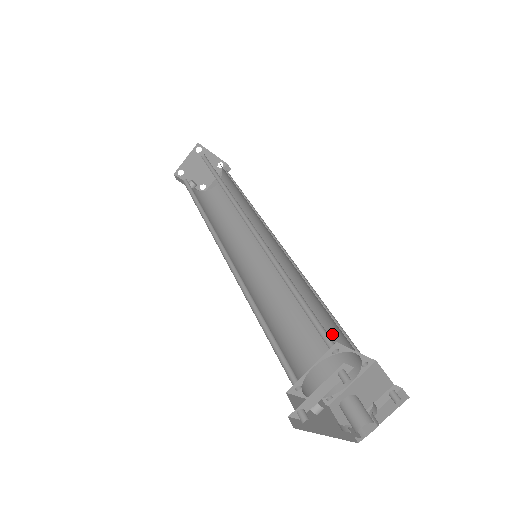
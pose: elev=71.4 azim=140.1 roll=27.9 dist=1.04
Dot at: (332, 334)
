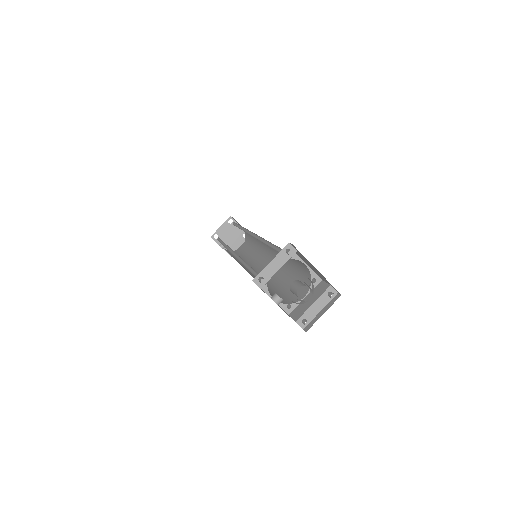
Dot at: (298, 278)
